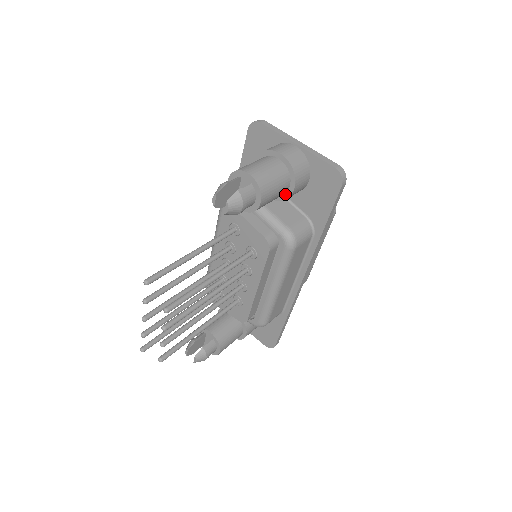
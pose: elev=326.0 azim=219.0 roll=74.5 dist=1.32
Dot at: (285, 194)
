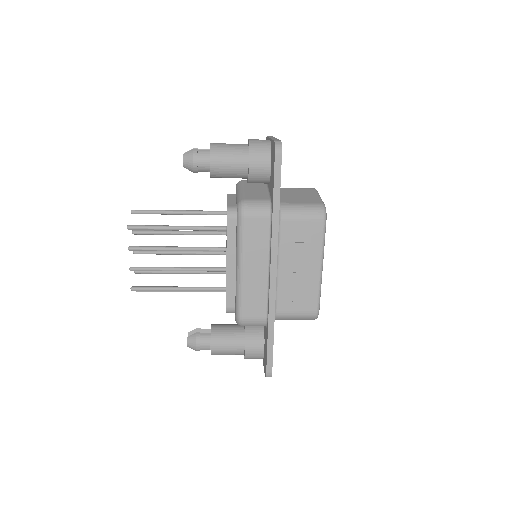
Dot at: (248, 172)
